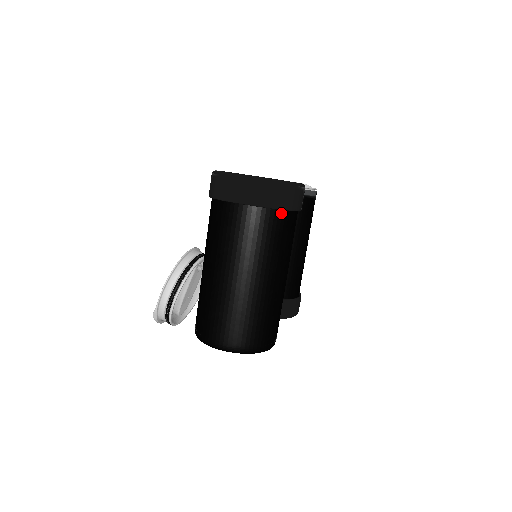
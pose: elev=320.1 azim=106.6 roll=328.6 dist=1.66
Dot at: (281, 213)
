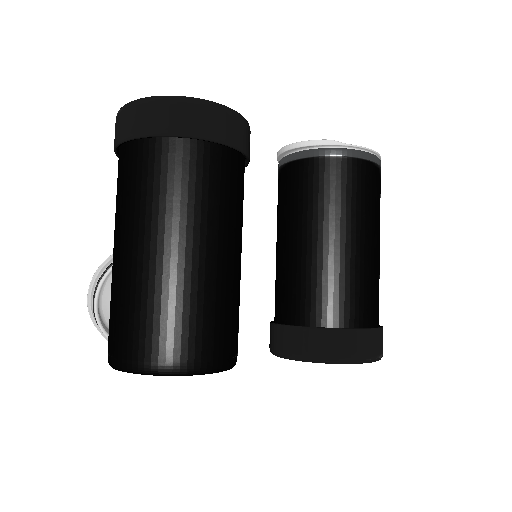
Dot at: (161, 143)
